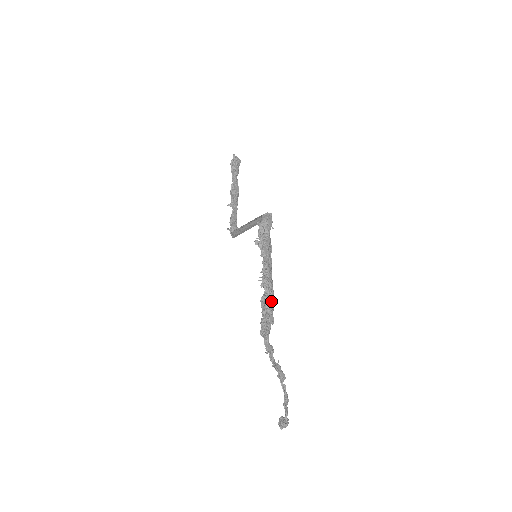
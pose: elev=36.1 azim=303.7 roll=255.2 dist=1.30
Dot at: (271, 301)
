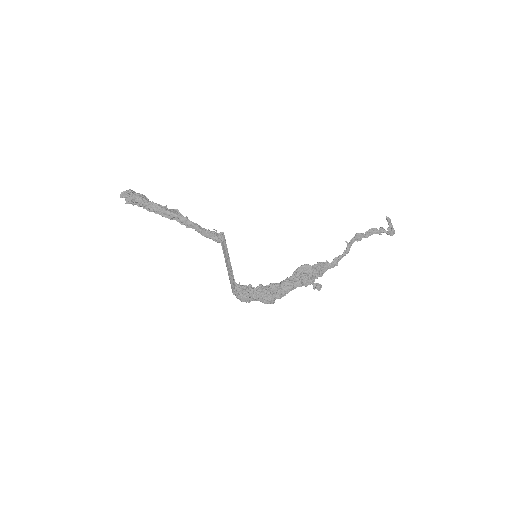
Dot at: (304, 281)
